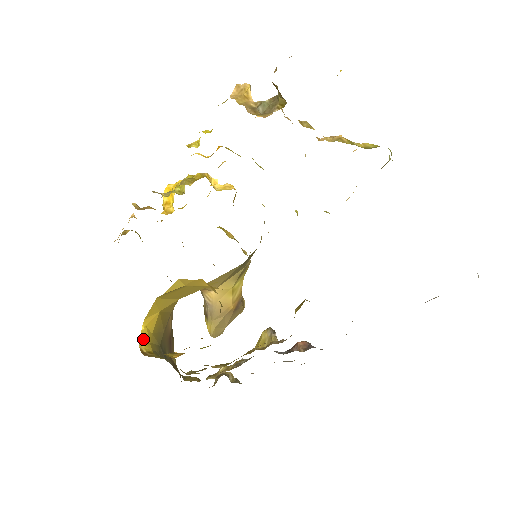
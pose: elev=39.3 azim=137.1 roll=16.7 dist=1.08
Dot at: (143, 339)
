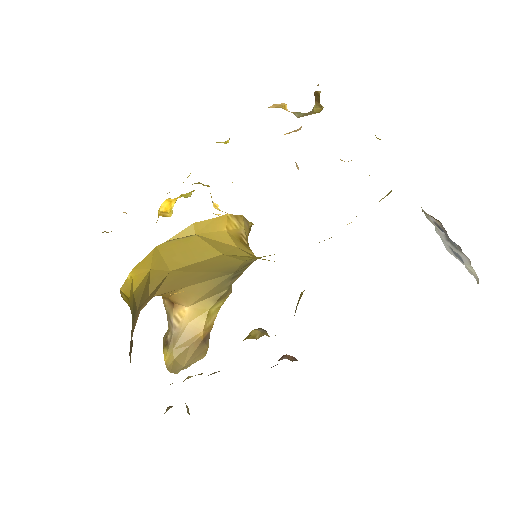
Dot at: (125, 289)
